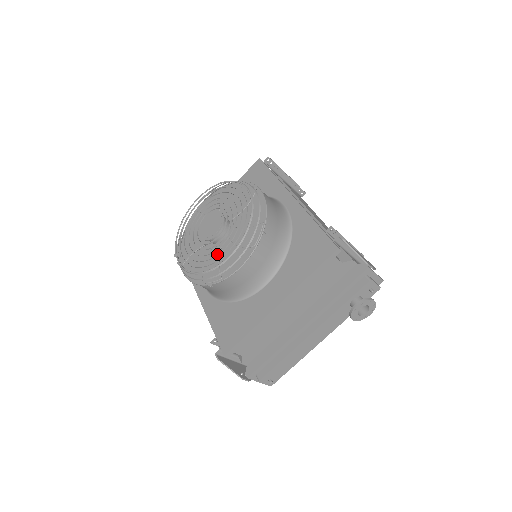
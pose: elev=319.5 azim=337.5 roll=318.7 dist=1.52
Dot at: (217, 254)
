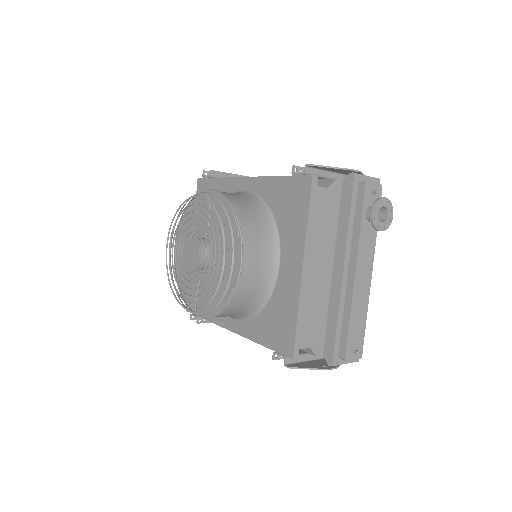
Dot at: (212, 269)
